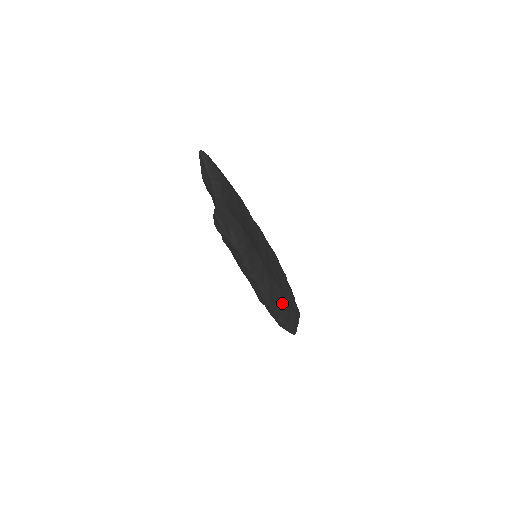
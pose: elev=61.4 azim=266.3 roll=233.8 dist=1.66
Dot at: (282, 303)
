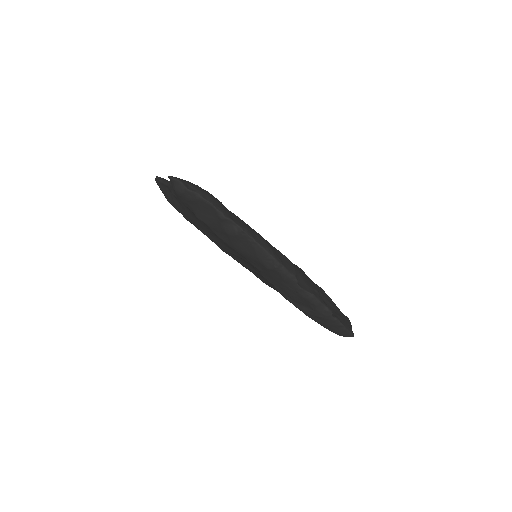
Dot at: (301, 277)
